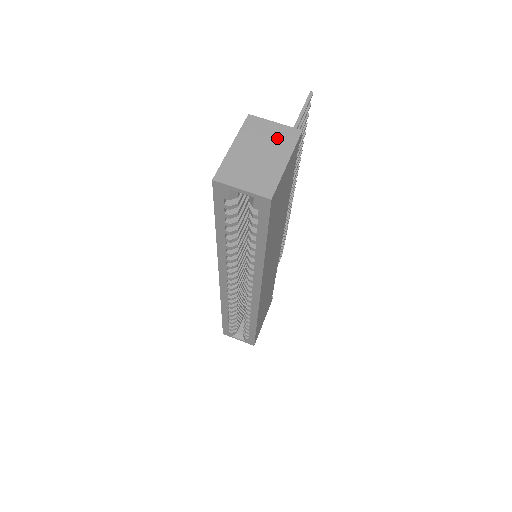
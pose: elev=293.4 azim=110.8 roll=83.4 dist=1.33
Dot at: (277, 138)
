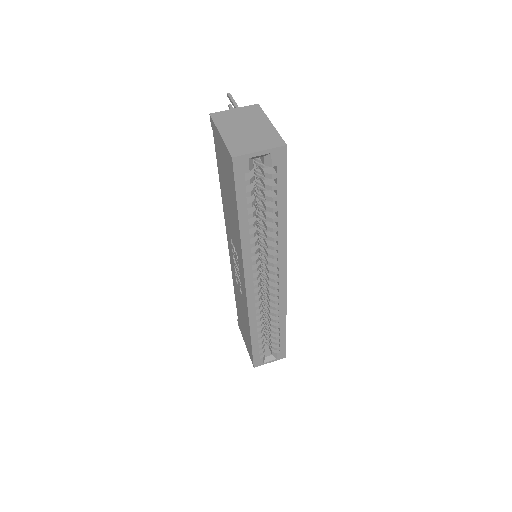
Dot at: (247, 115)
